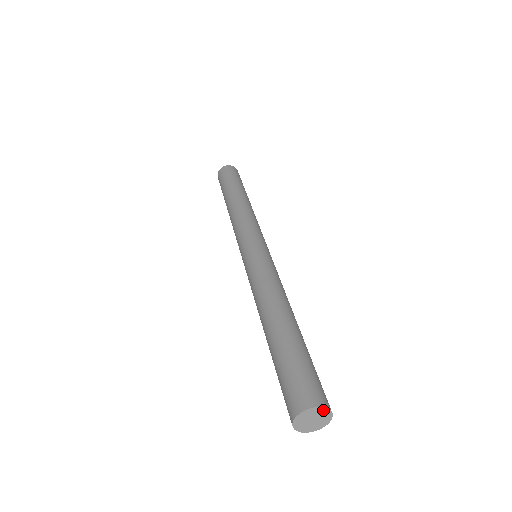
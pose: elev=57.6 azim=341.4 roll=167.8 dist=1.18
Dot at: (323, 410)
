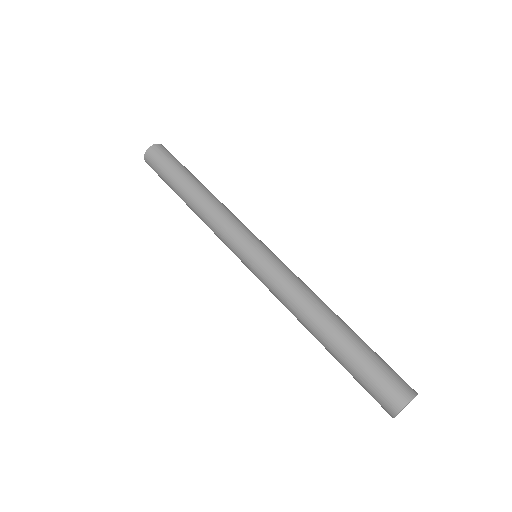
Dot at: occluded
